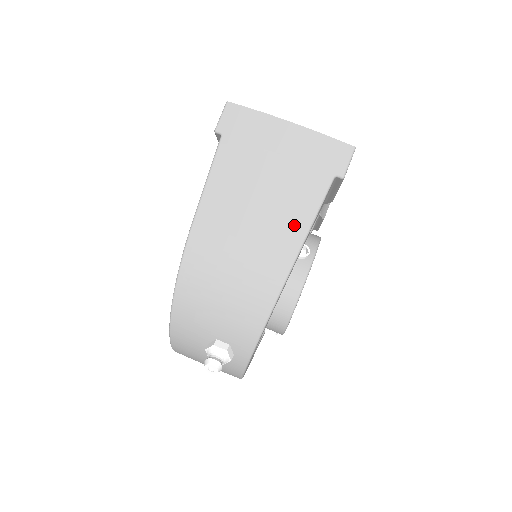
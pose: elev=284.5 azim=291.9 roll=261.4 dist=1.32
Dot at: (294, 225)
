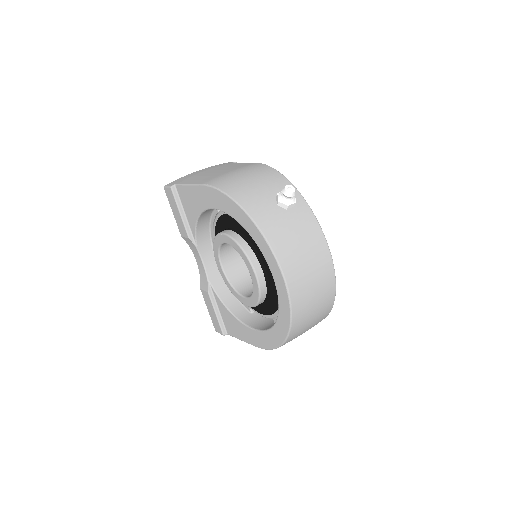
Dot at: occluded
